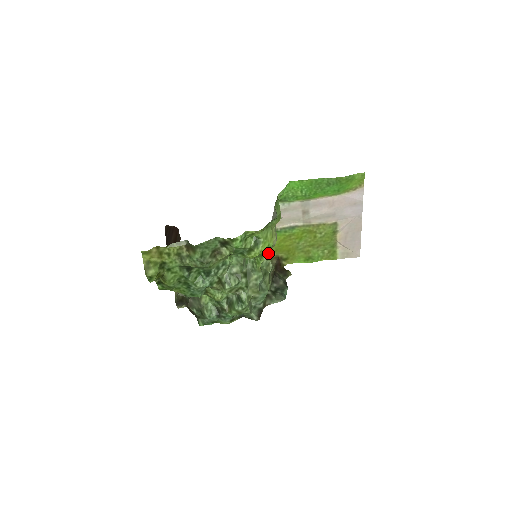
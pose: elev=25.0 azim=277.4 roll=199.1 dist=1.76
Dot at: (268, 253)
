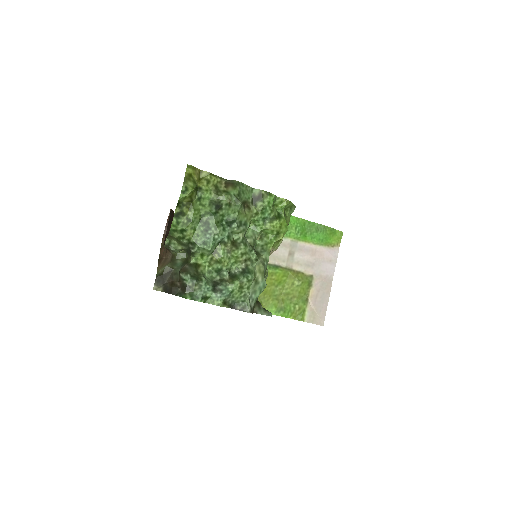
Dot at: (282, 235)
